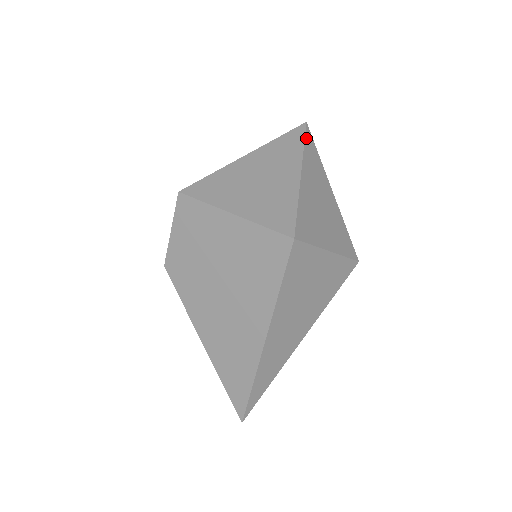
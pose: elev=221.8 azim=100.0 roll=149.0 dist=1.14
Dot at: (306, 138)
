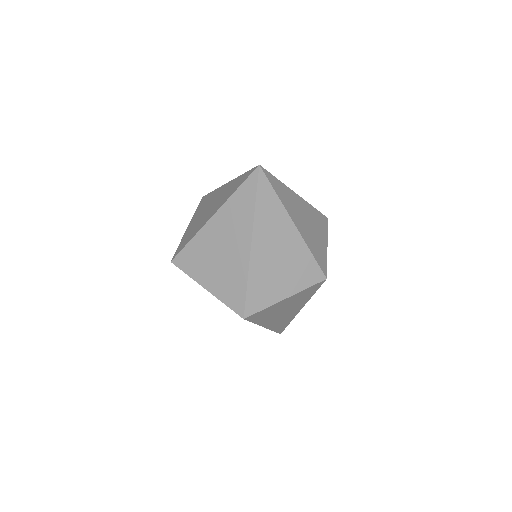
Dot at: (258, 191)
